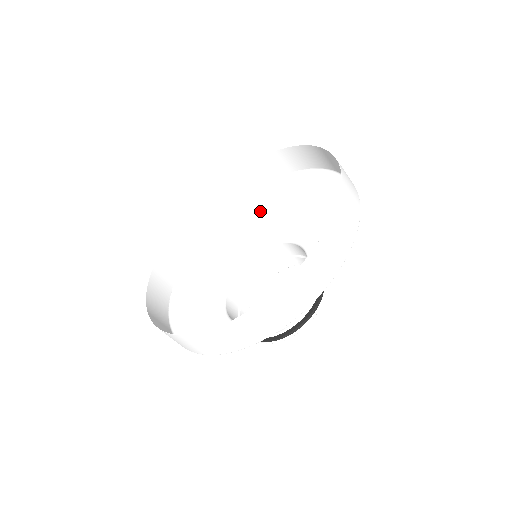
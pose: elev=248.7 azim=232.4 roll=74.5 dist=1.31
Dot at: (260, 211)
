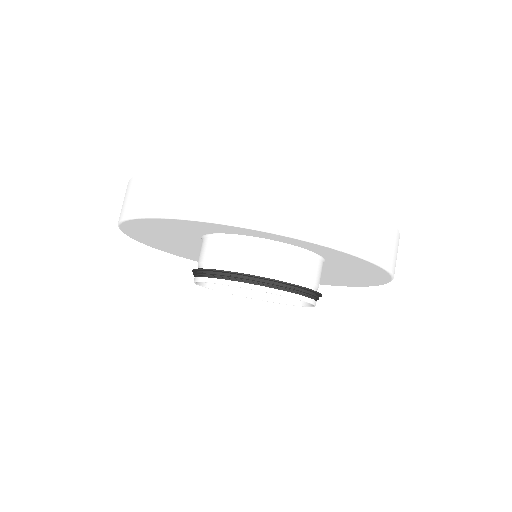
Dot at: occluded
